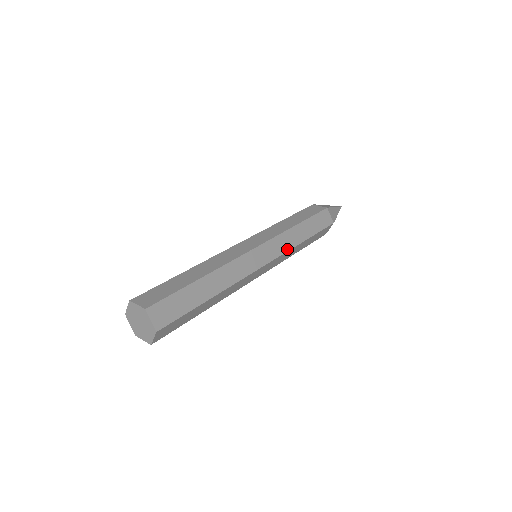
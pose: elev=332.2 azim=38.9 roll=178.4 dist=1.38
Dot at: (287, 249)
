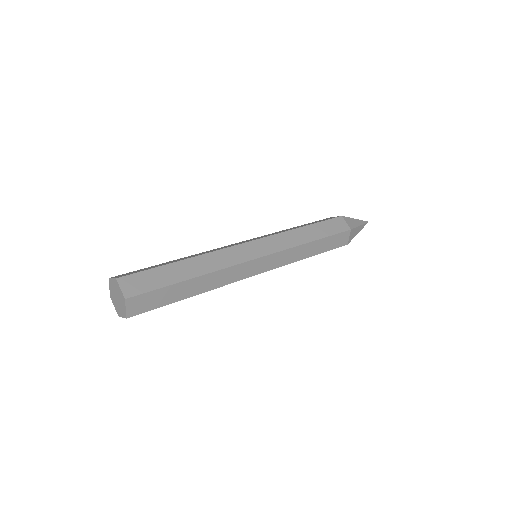
Dot at: (287, 263)
